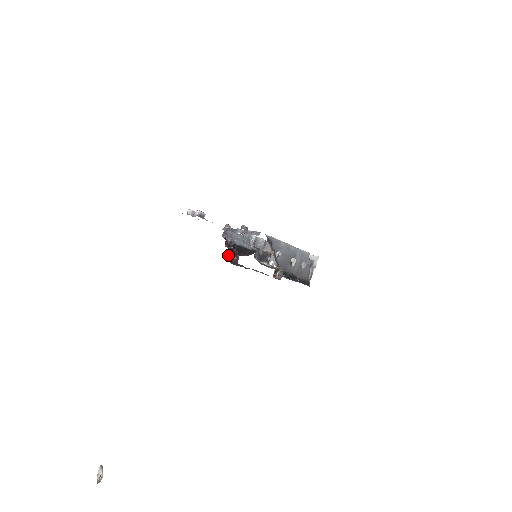
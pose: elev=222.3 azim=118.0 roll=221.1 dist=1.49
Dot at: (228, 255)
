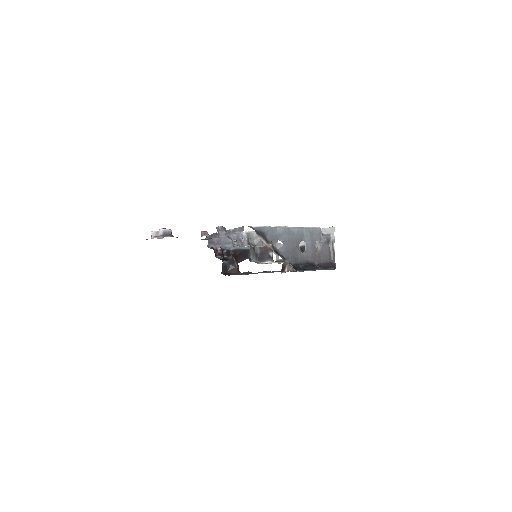
Dot at: (223, 267)
